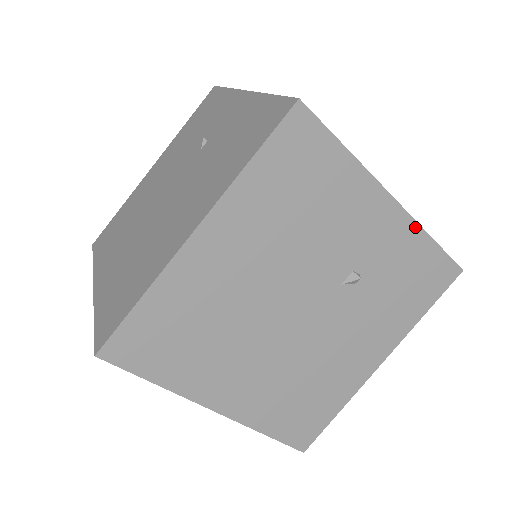
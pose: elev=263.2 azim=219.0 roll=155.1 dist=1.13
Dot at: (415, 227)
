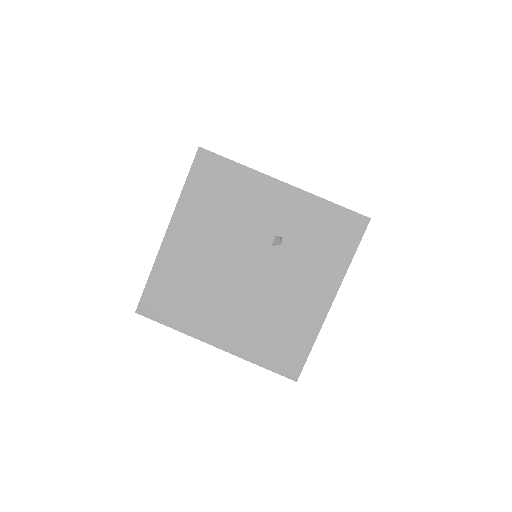
Dot at: (310, 197)
